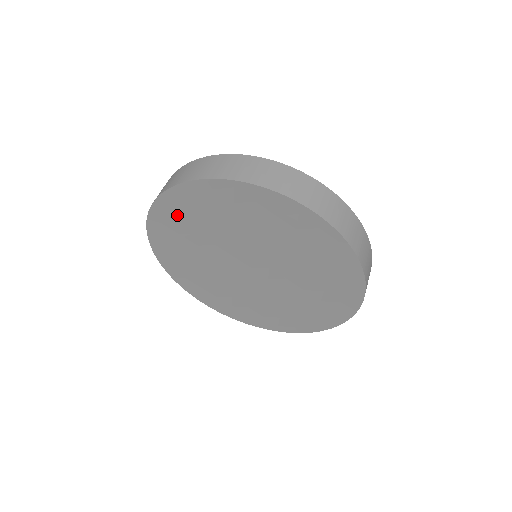
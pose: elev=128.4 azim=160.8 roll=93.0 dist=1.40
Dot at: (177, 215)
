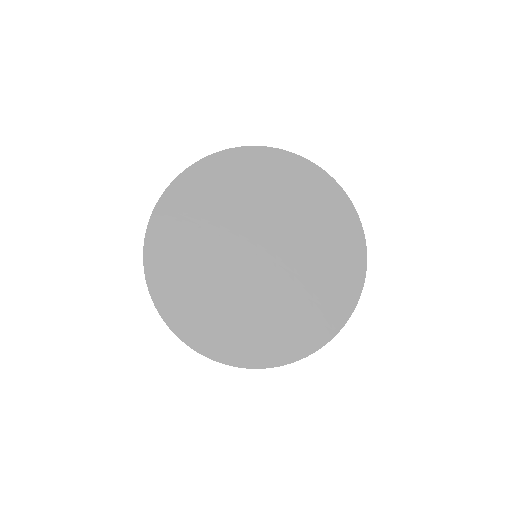
Dot at: (183, 207)
